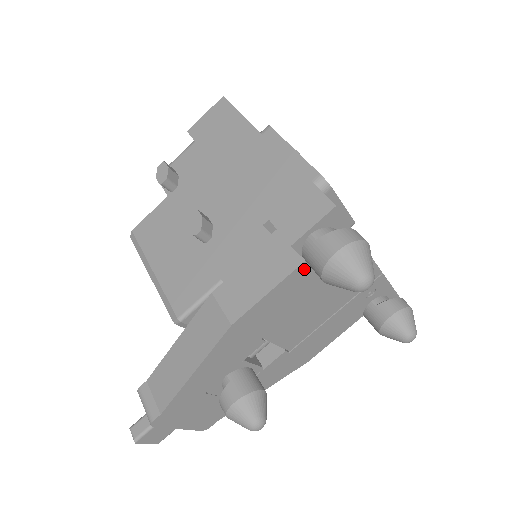
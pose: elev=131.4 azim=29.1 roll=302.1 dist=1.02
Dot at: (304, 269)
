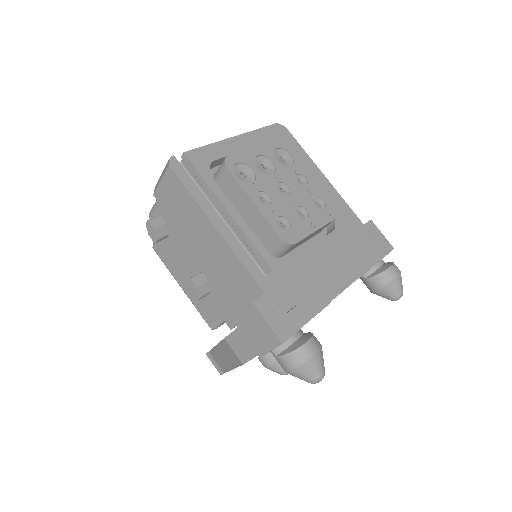
Dot at: occluded
